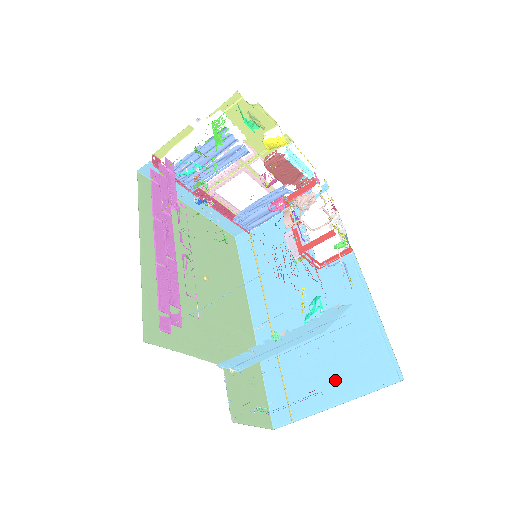
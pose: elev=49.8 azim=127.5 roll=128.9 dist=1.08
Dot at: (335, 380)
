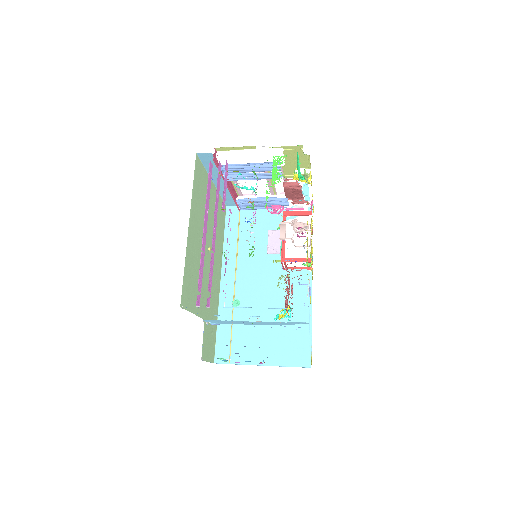
Dot at: (268, 349)
